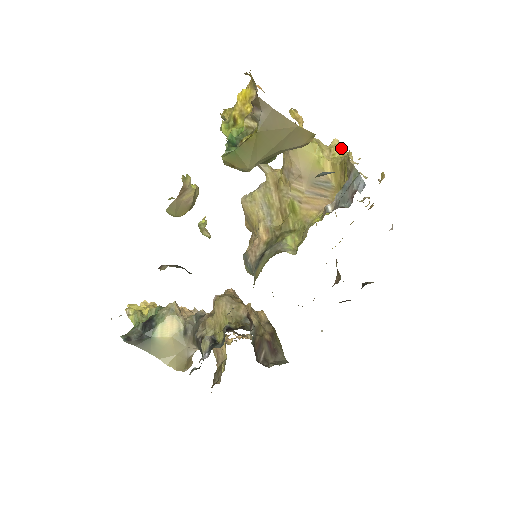
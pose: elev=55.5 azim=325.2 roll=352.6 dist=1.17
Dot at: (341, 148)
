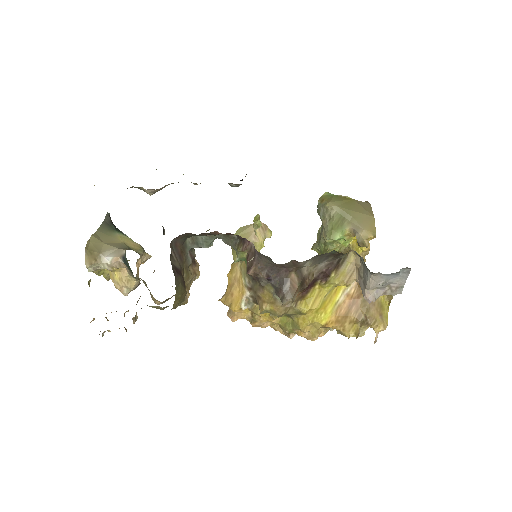
Dot at: occluded
